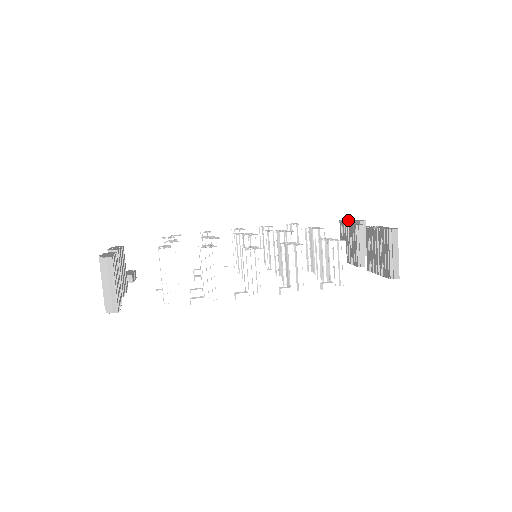
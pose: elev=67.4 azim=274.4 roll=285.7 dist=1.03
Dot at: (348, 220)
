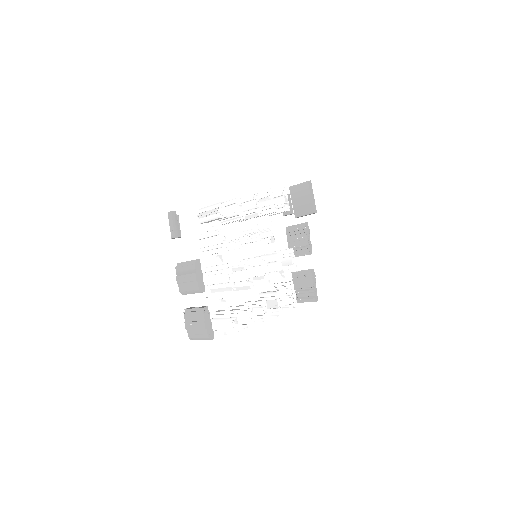
Dot at: (311, 196)
